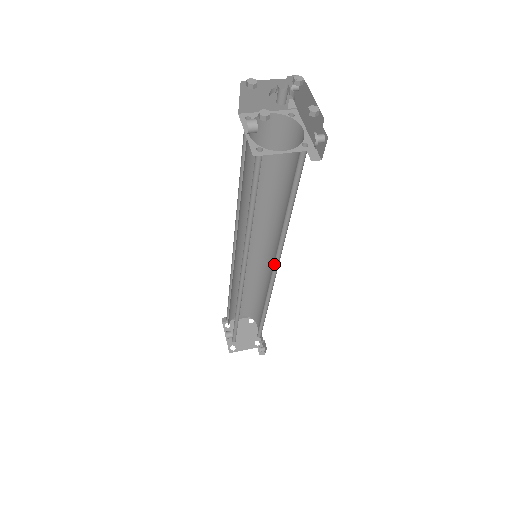
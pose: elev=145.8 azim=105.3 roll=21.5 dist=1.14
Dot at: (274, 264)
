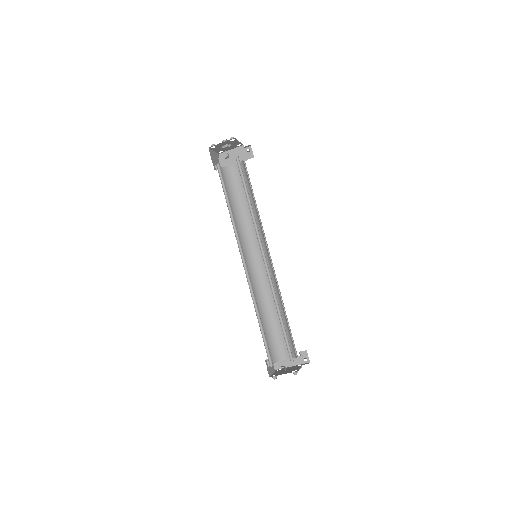
Dot at: (266, 253)
